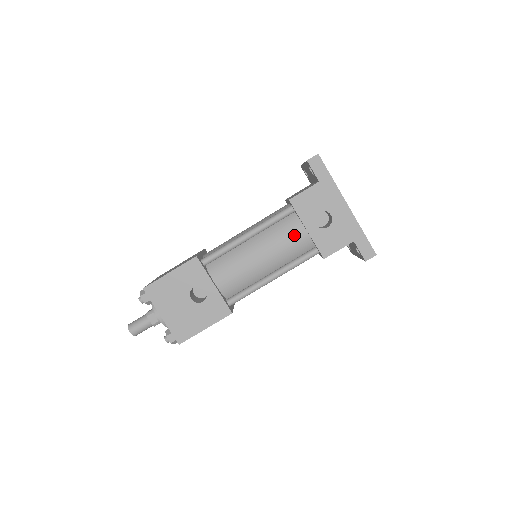
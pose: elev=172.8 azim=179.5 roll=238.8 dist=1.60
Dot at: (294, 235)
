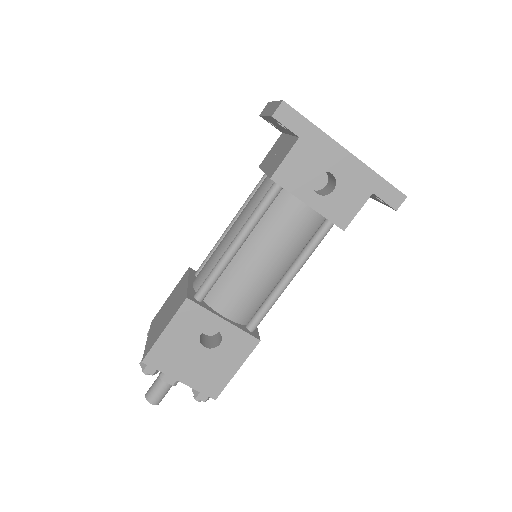
Dot at: (295, 218)
